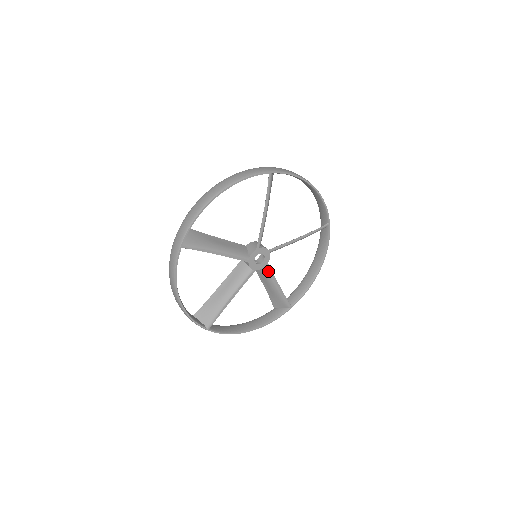
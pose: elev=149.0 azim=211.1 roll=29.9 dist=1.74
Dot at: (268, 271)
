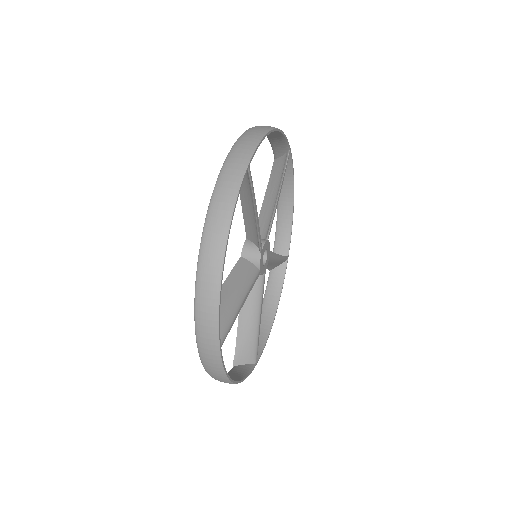
Dot at: (262, 284)
